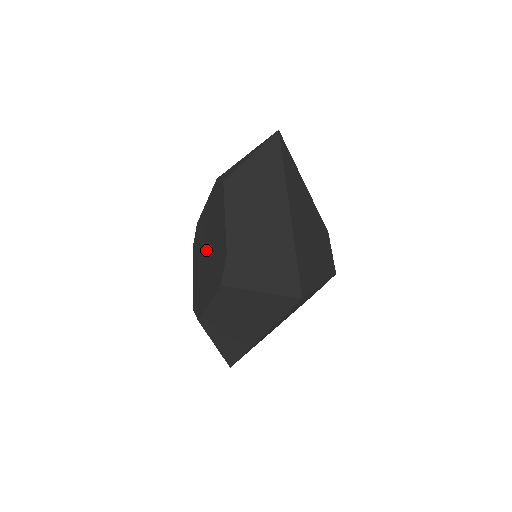
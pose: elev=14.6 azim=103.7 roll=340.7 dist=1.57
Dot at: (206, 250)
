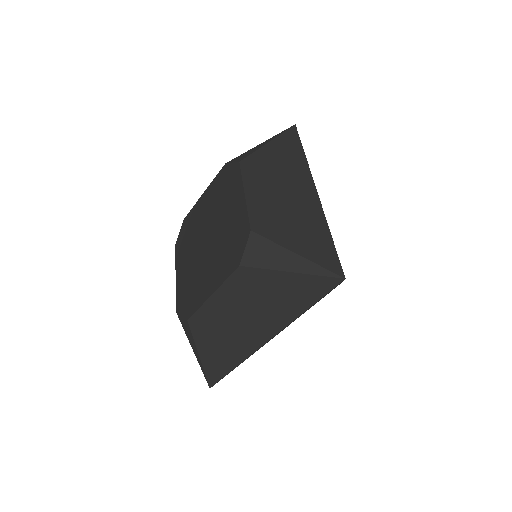
Dot at: (205, 240)
